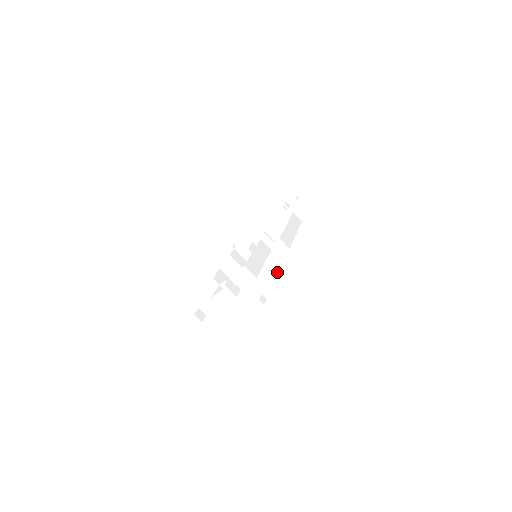
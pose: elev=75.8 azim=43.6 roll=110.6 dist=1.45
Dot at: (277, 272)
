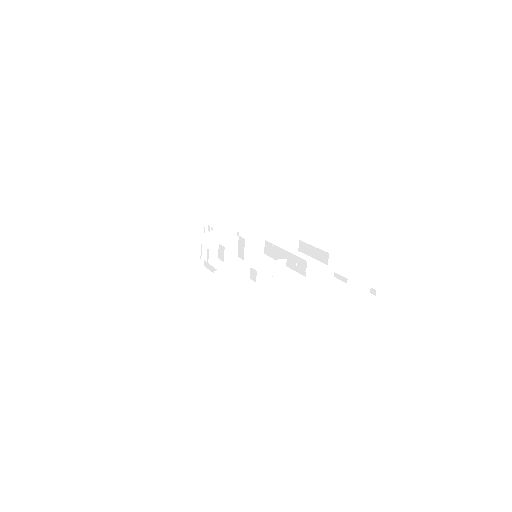
Dot at: occluded
